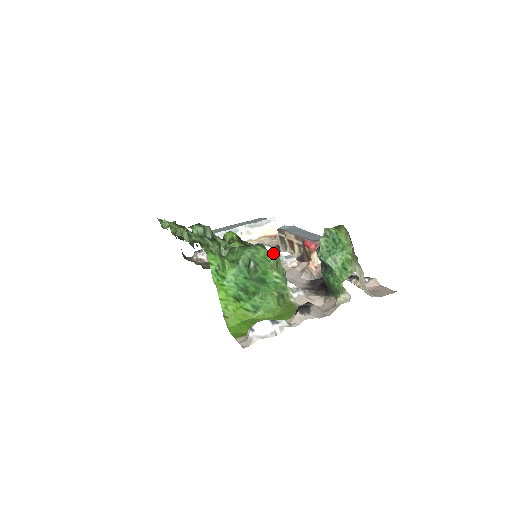
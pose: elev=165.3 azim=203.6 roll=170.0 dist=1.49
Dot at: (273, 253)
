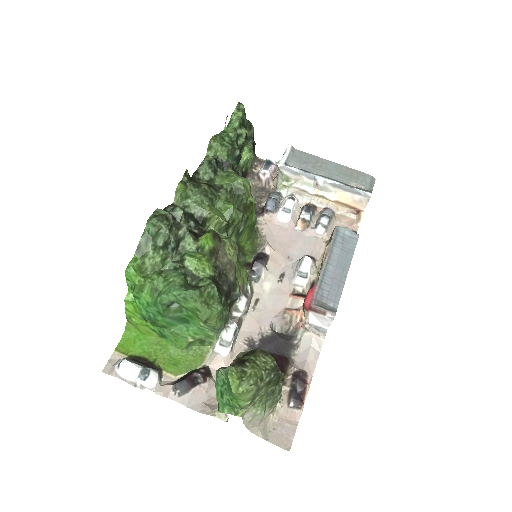
Dot at: (208, 310)
